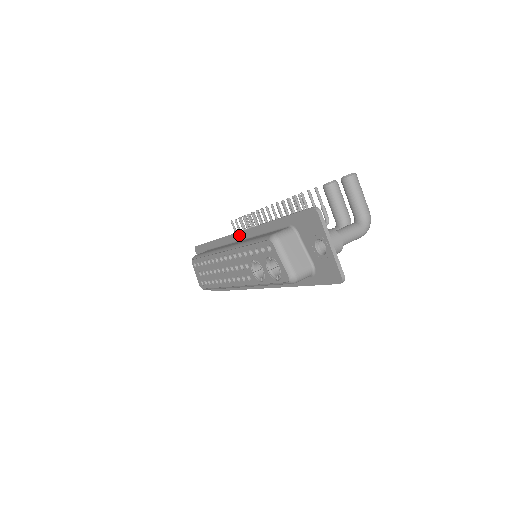
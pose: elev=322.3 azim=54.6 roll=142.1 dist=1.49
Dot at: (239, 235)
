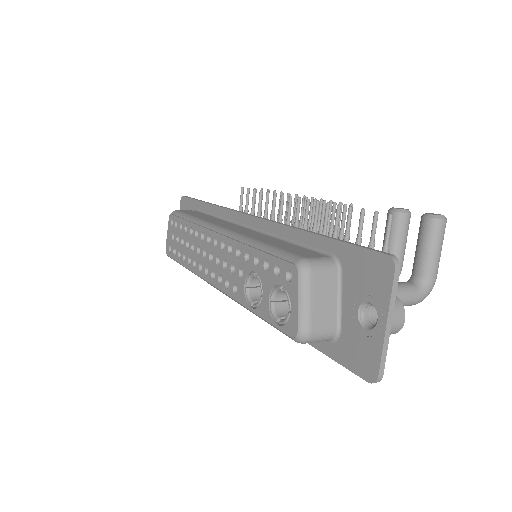
Dot at: (247, 219)
